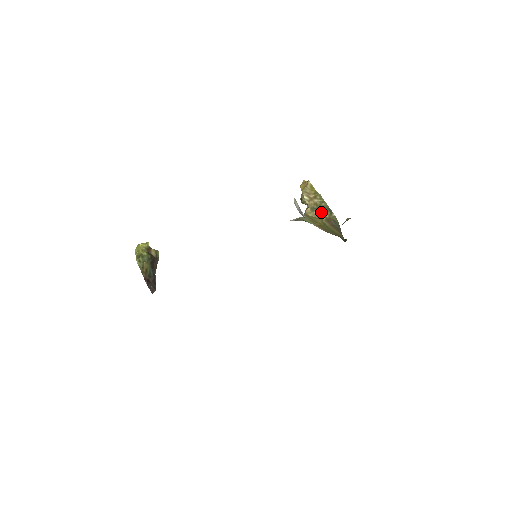
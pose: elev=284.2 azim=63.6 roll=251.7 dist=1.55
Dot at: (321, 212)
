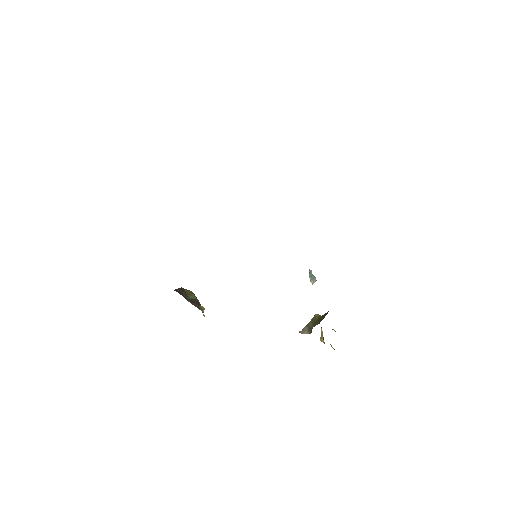
Dot at: occluded
